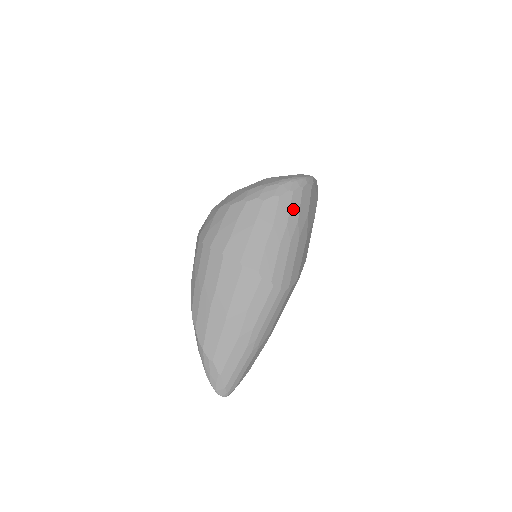
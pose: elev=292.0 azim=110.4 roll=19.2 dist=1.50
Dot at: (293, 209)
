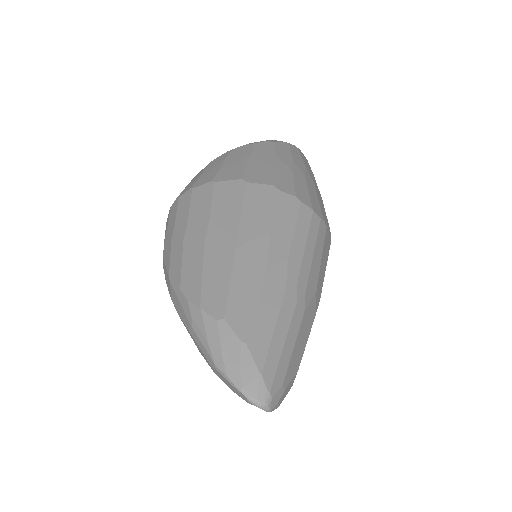
Dot at: (295, 155)
